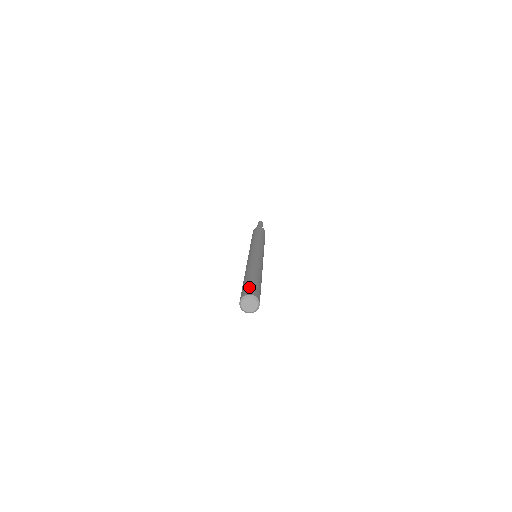
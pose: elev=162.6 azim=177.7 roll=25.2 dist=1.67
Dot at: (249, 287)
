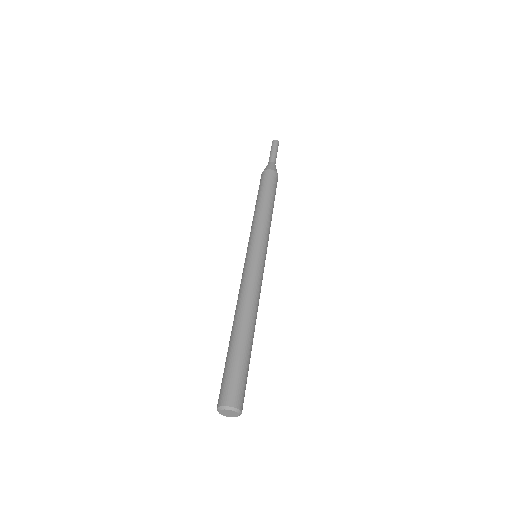
Dot at: (240, 384)
